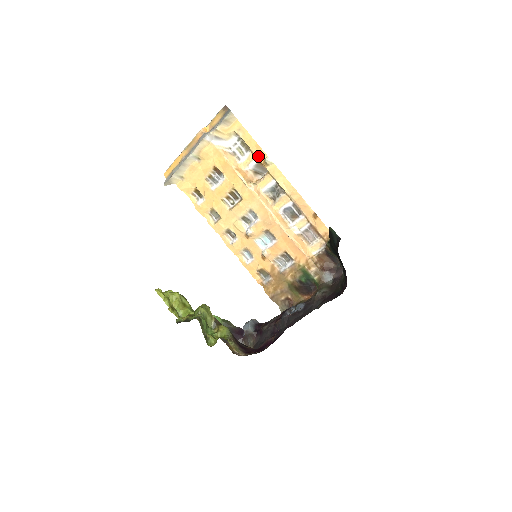
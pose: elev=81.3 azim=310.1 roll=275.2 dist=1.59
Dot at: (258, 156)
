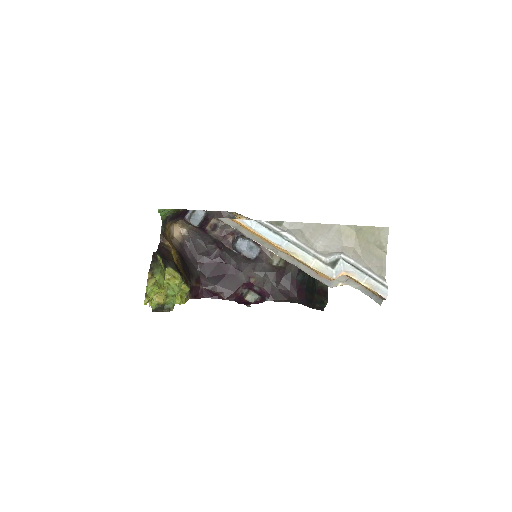
Dot at: occluded
